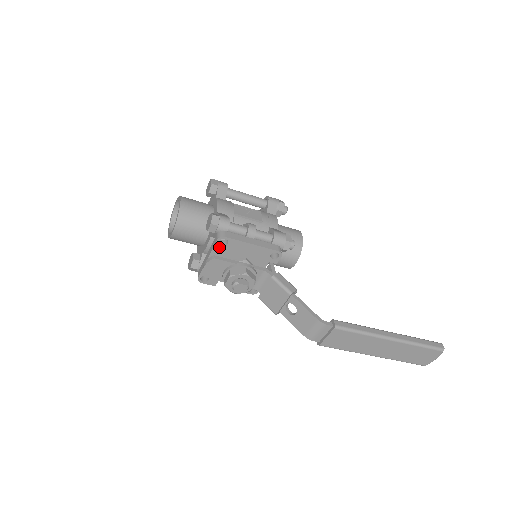
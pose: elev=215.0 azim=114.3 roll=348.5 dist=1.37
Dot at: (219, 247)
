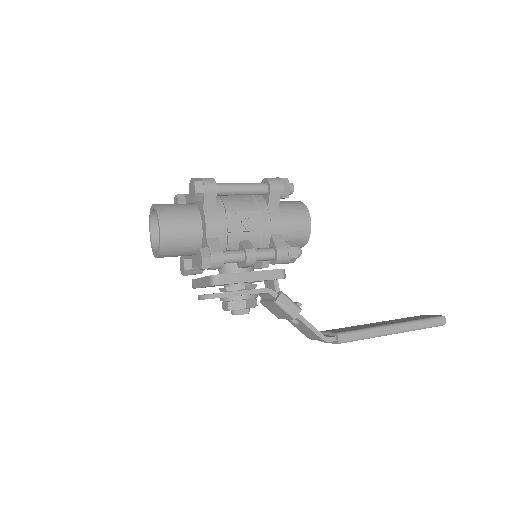
Dot at: occluded
